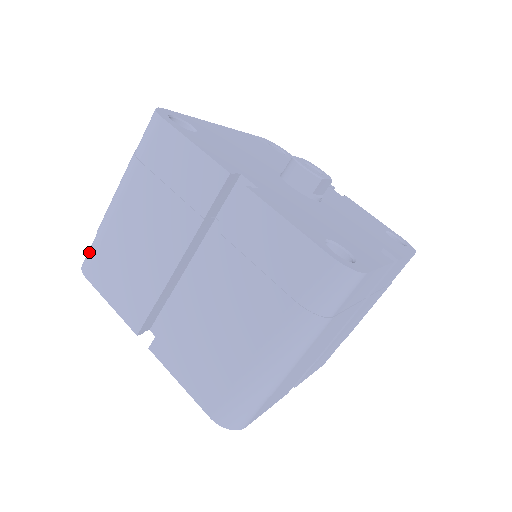
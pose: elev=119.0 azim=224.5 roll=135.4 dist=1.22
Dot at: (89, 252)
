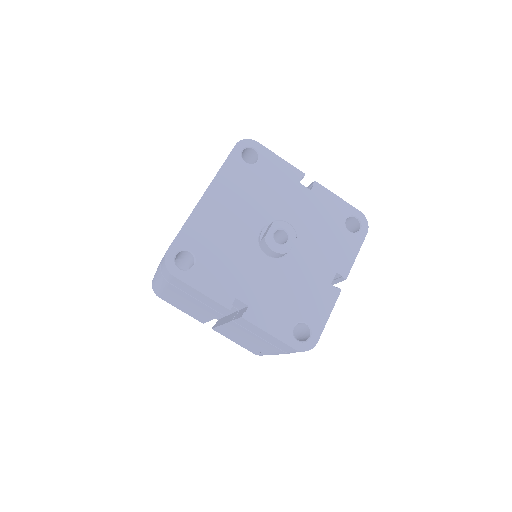
Dot at: (155, 290)
